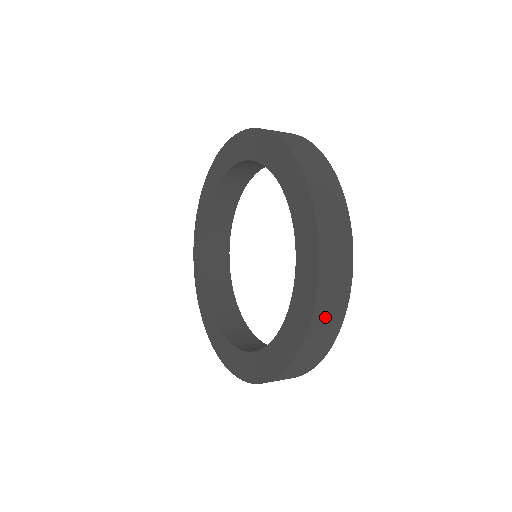
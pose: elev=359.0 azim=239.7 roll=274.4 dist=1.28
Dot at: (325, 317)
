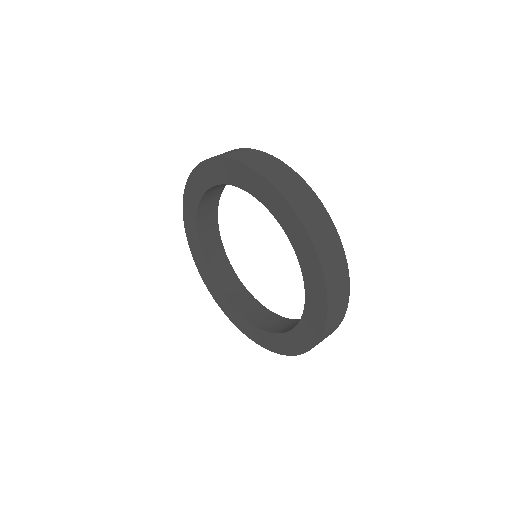
Dot at: occluded
